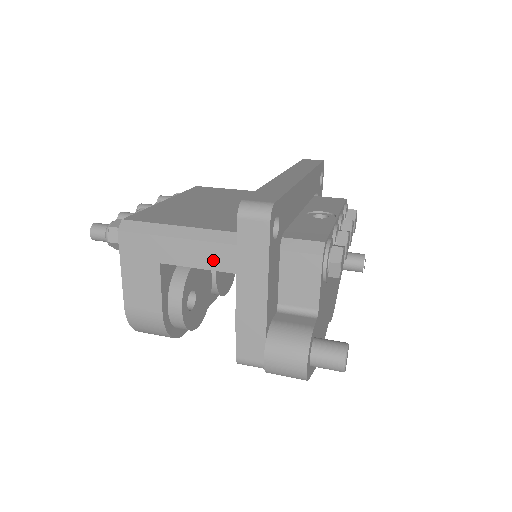
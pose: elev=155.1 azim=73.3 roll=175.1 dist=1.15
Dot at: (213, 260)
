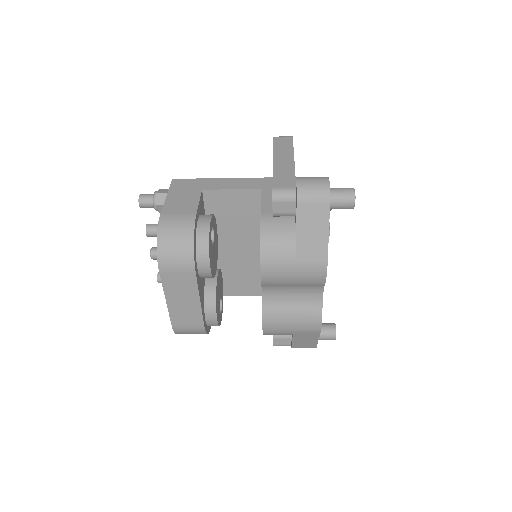
Dot at: (245, 185)
